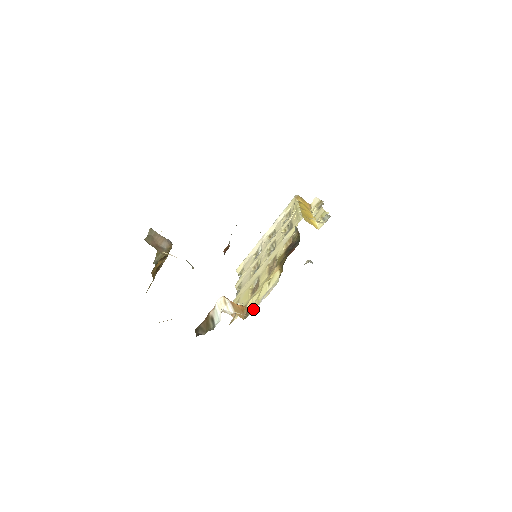
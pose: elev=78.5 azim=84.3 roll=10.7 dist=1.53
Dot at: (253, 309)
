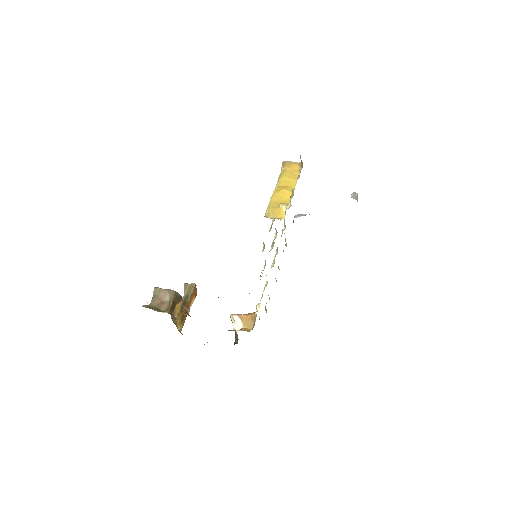
Dot at: occluded
